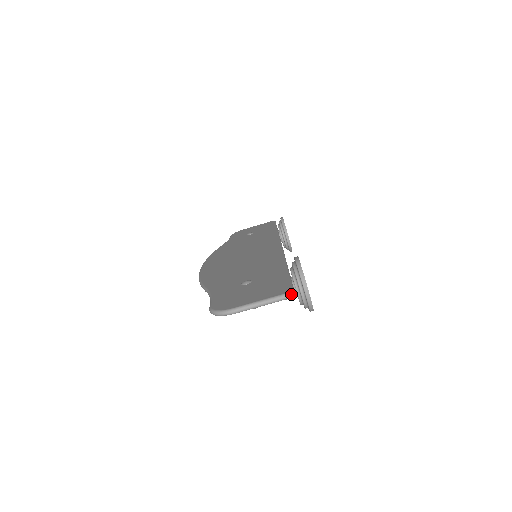
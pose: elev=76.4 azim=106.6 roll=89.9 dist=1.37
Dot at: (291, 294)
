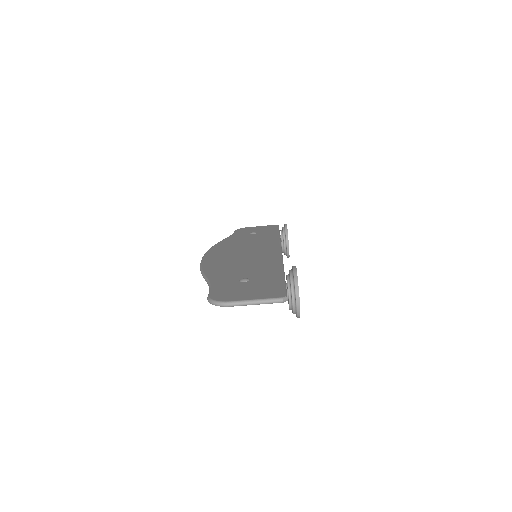
Dot at: (284, 299)
